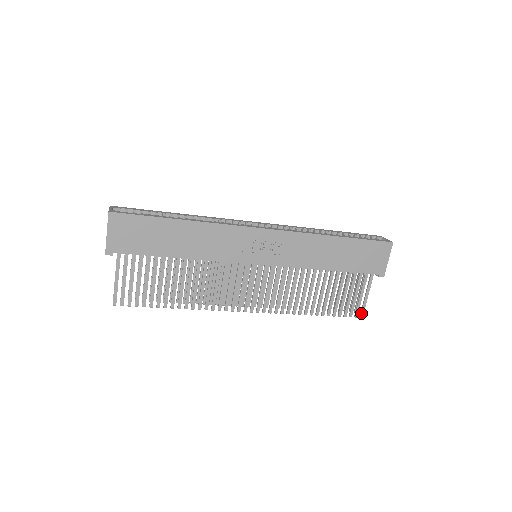
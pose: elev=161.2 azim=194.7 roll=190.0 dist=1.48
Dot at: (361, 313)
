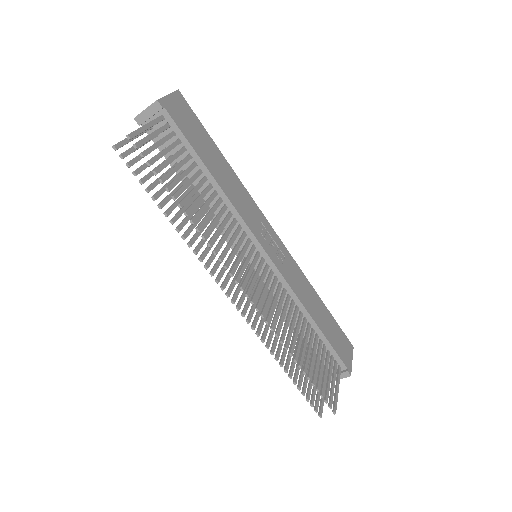
Dot at: (334, 406)
